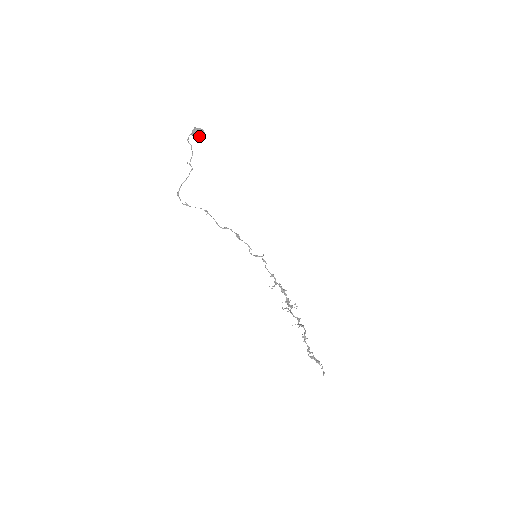
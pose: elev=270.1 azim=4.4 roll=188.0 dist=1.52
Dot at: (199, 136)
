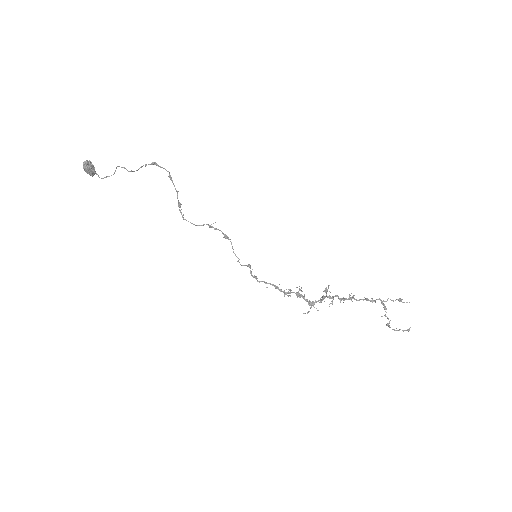
Dot at: (91, 172)
